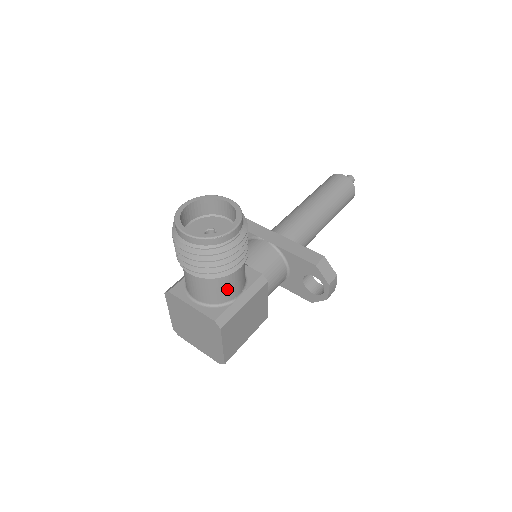
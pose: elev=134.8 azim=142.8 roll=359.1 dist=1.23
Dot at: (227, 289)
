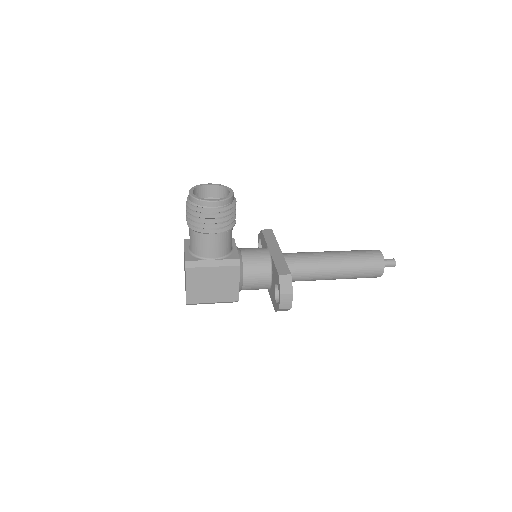
Dot at: (203, 246)
